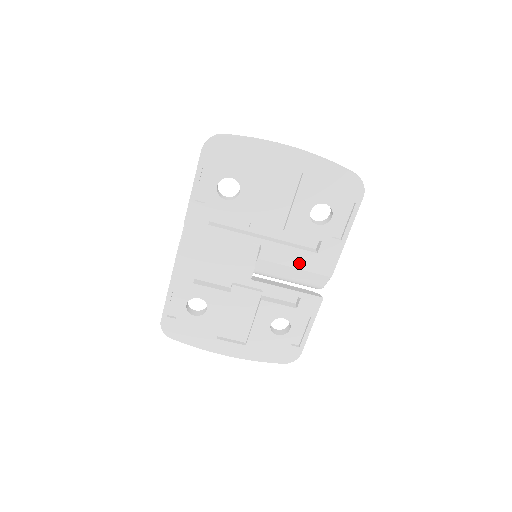
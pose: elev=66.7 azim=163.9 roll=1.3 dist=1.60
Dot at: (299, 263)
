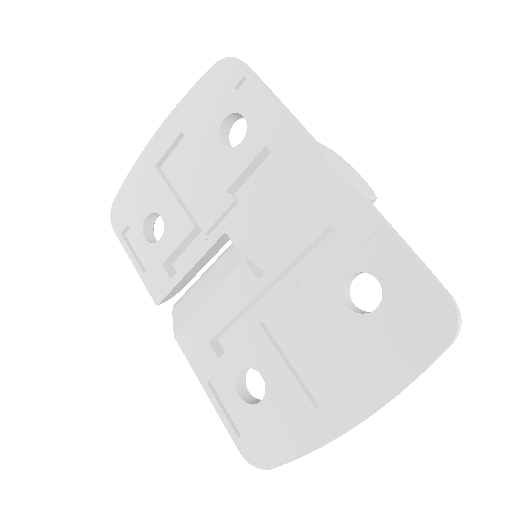
Dot at: (276, 196)
